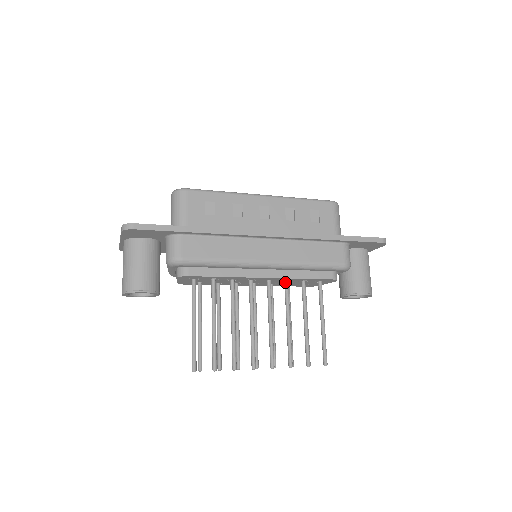
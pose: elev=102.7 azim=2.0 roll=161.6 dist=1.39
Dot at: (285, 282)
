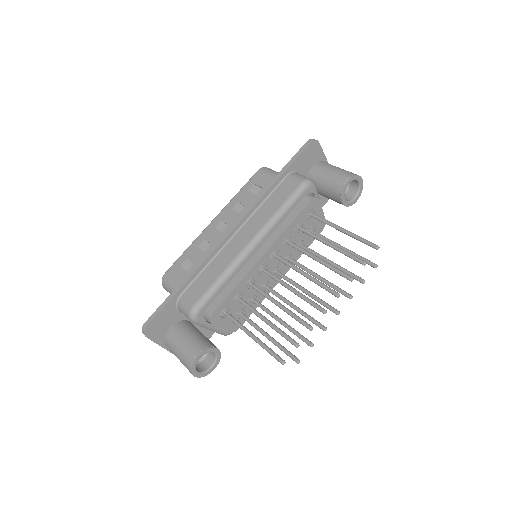
Dot at: (286, 243)
